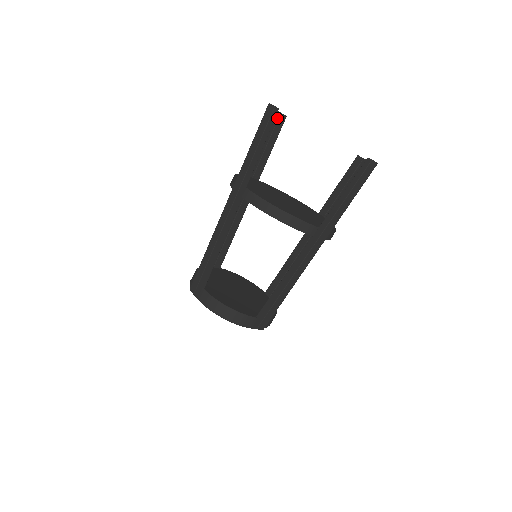
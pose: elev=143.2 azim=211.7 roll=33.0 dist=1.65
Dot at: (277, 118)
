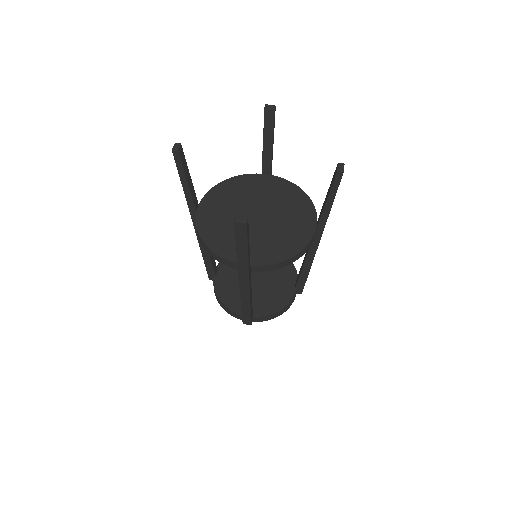
Dot at: (264, 113)
